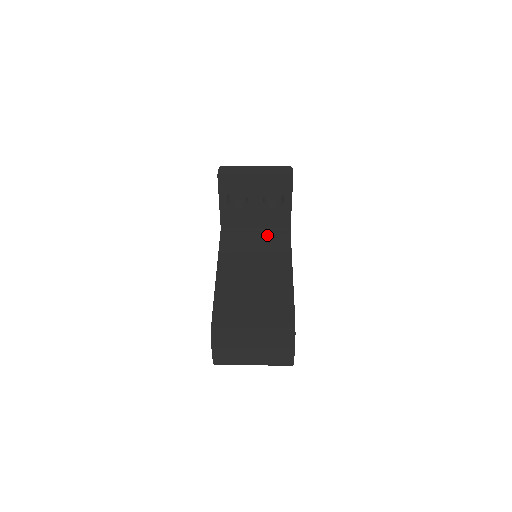
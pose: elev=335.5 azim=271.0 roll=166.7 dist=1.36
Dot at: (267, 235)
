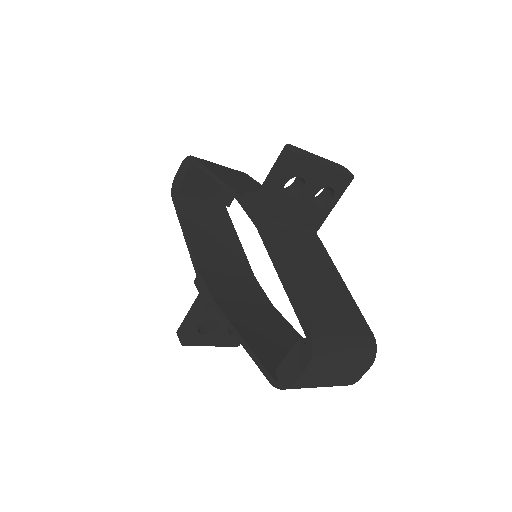
Dot at: (302, 235)
